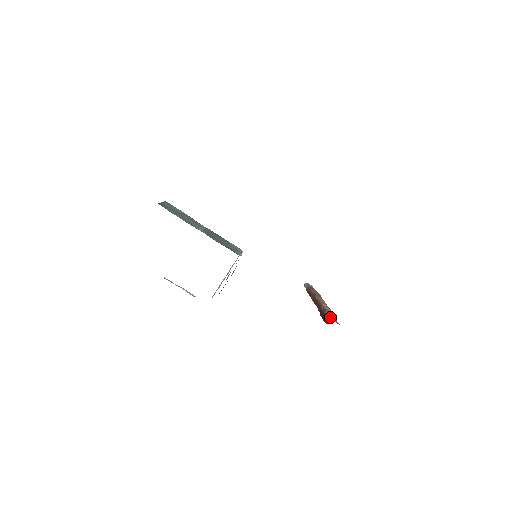
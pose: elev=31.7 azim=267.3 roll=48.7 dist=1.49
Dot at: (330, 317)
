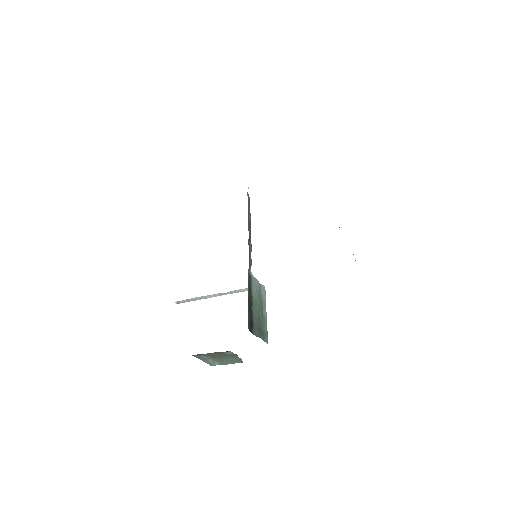
Dot at: occluded
